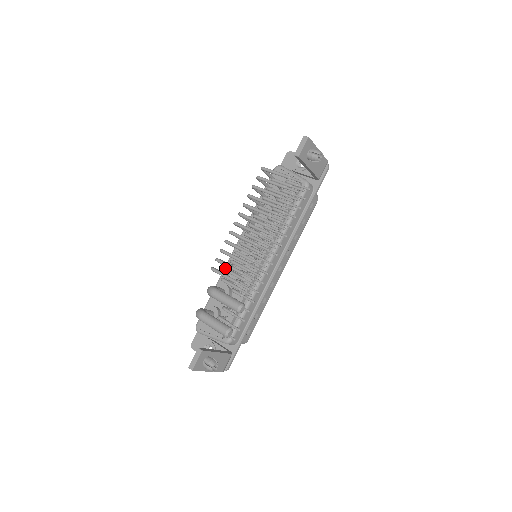
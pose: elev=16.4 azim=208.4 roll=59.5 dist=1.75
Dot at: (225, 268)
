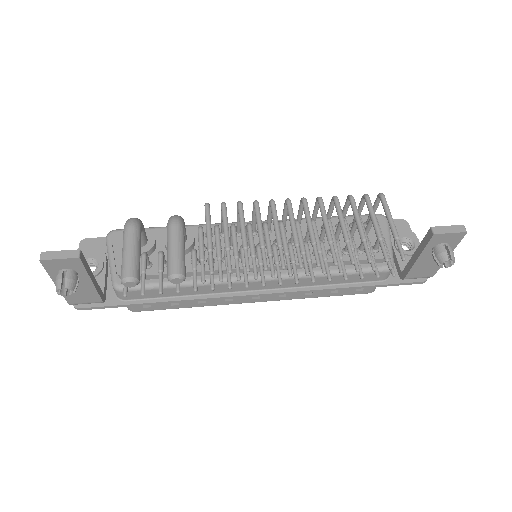
Dot at: (215, 224)
